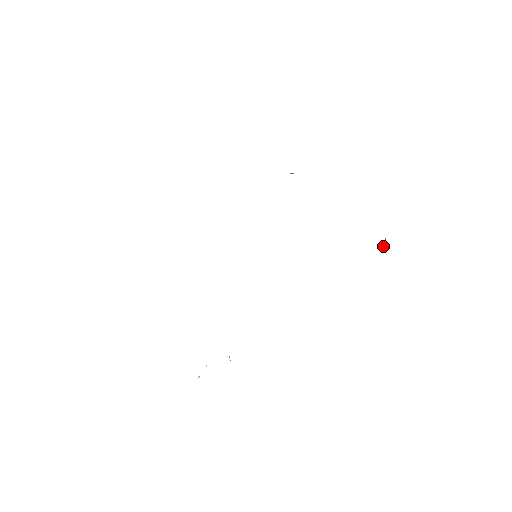
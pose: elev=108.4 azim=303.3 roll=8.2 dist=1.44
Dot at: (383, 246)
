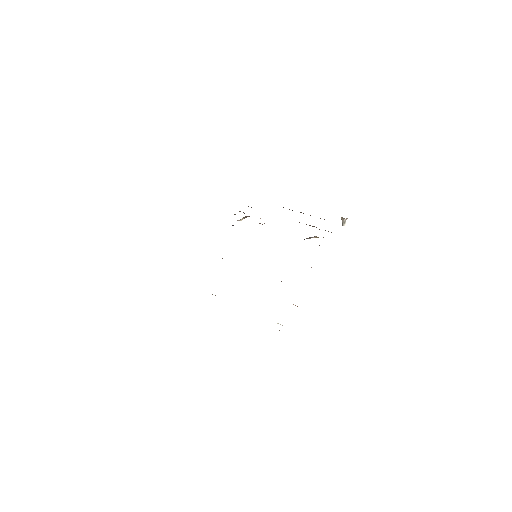
Dot at: (345, 219)
